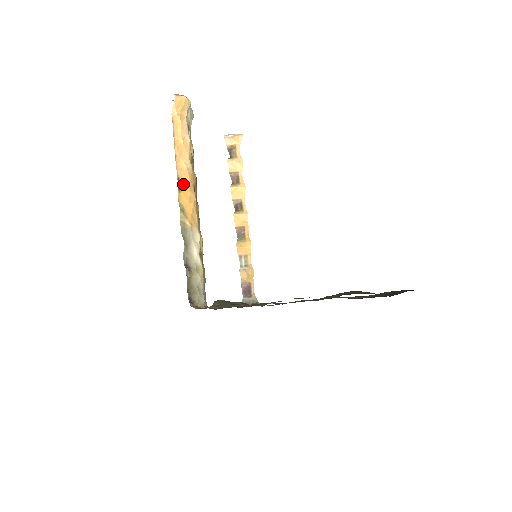
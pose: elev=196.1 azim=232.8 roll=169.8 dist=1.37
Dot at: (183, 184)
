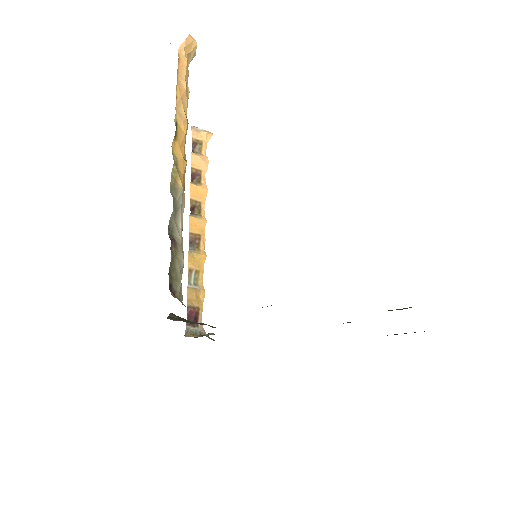
Dot at: (180, 133)
